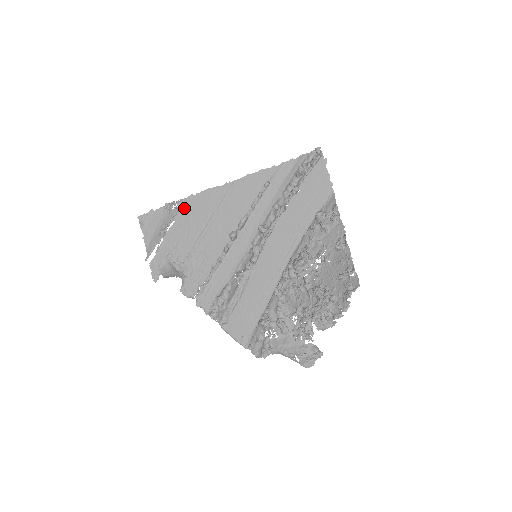
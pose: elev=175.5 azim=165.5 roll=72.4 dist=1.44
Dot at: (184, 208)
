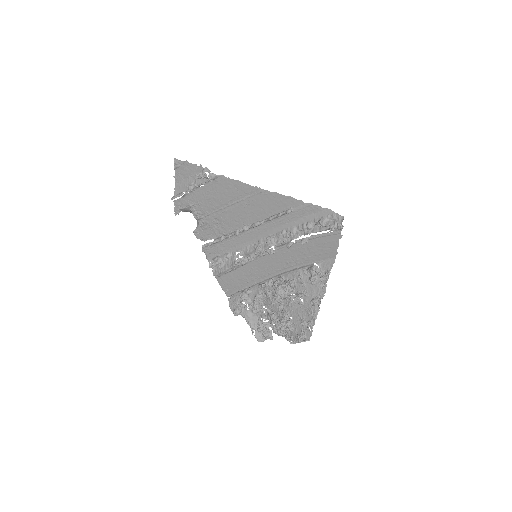
Dot at: (214, 181)
